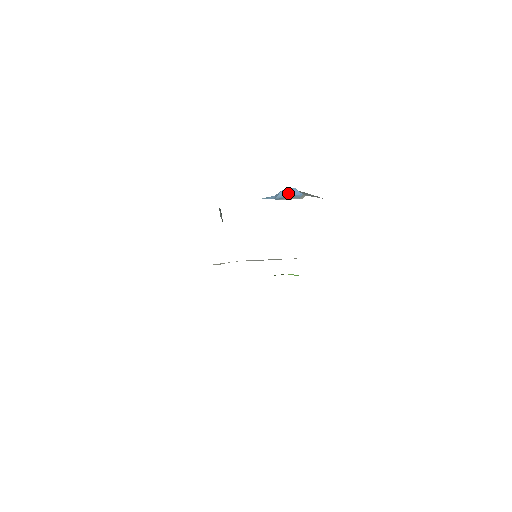
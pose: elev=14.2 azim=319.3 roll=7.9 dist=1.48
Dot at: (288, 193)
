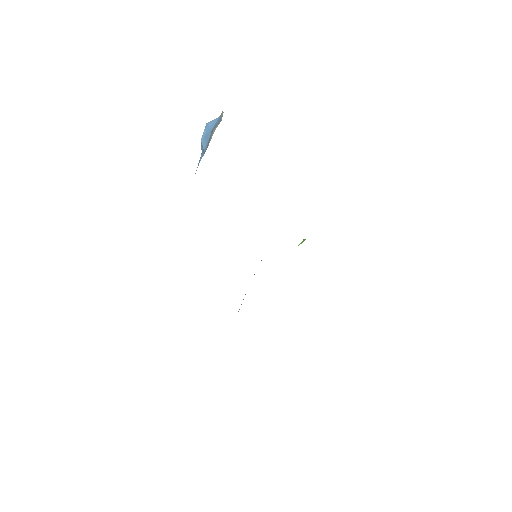
Dot at: (208, 133)
